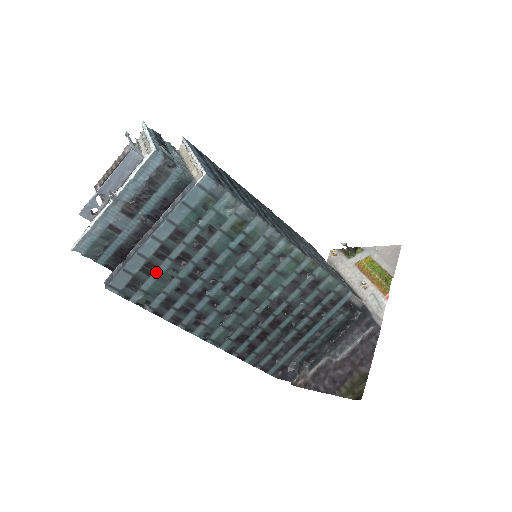
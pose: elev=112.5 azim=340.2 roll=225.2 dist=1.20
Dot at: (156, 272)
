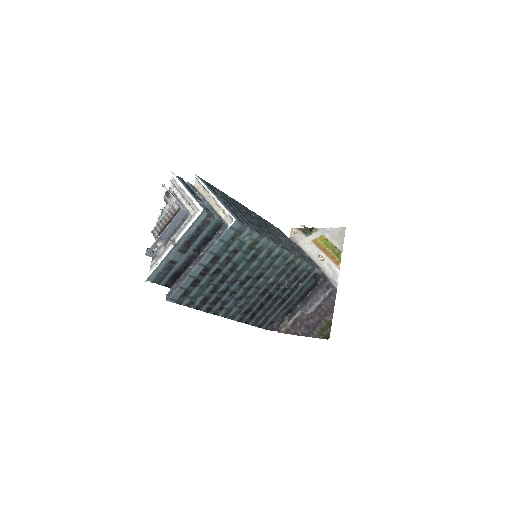
Dot at: (199, 284)
